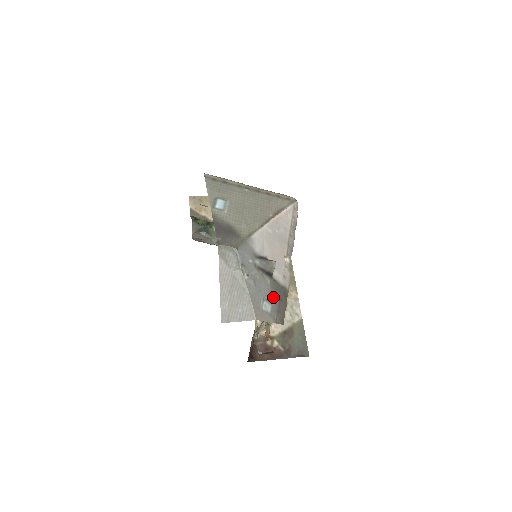
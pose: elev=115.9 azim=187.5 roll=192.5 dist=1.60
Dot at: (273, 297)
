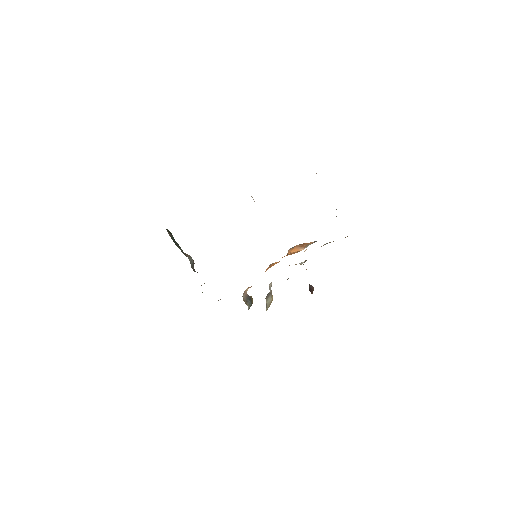
Dot at: occluded
